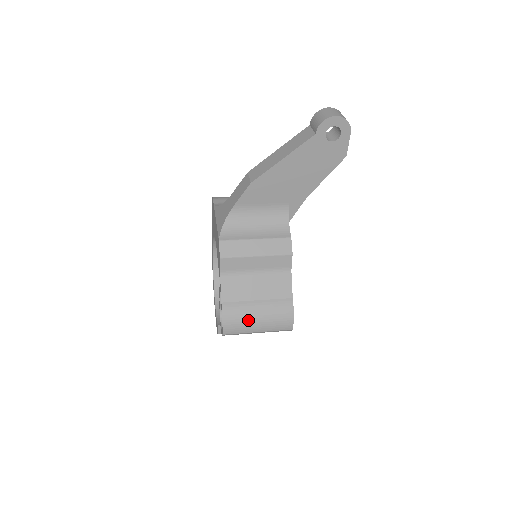
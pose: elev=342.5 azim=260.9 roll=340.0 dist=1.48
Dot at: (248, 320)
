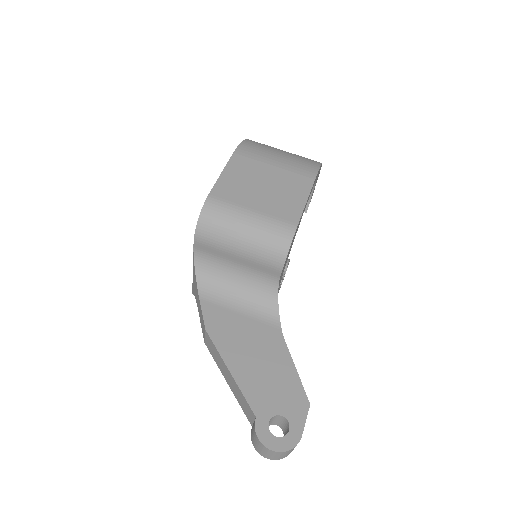
Dot at: occluded
